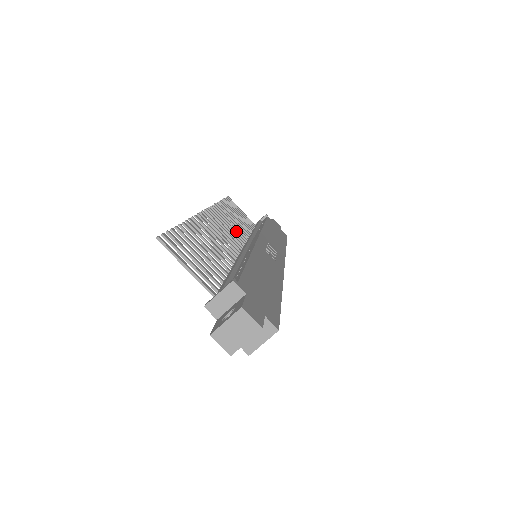
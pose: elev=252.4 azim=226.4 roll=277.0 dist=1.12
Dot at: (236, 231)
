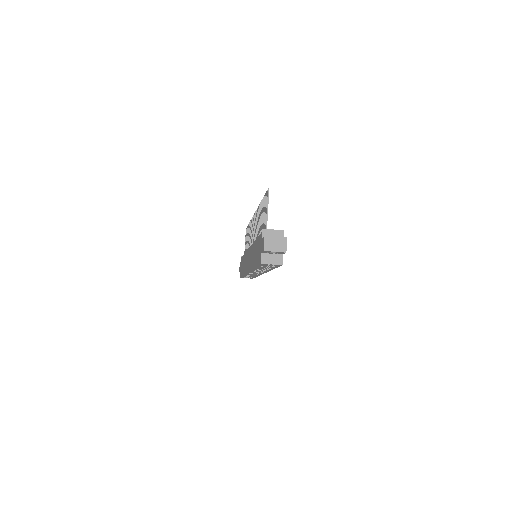
Dot at: occluded
